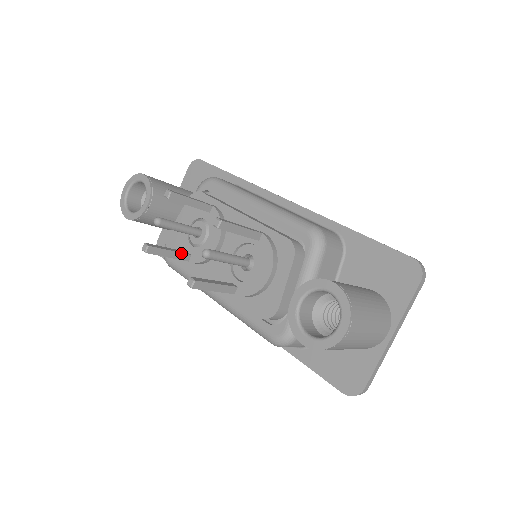
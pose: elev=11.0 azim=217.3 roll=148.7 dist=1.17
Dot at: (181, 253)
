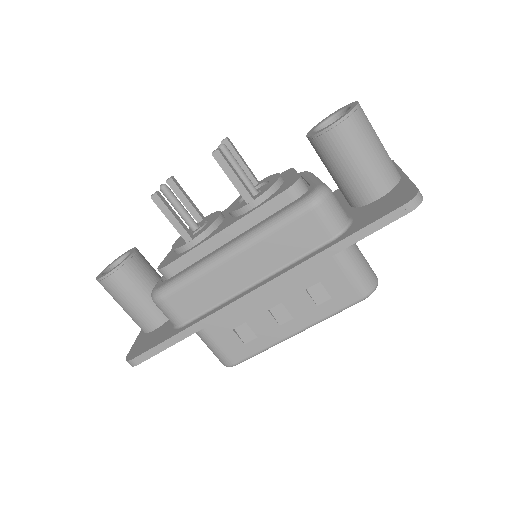
Dot at: (185, 226)
